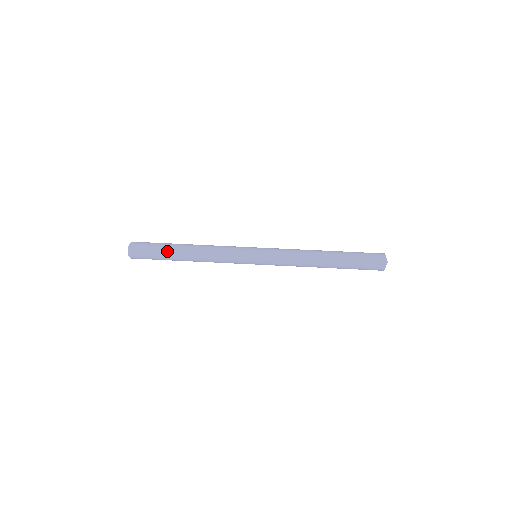
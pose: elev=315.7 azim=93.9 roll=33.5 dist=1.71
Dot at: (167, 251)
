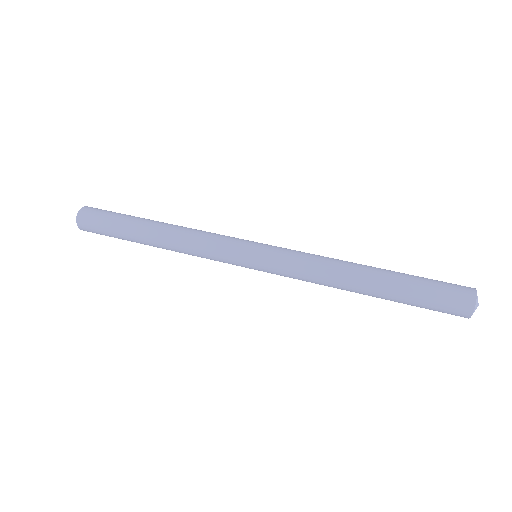
Dot at: (126, 235)
